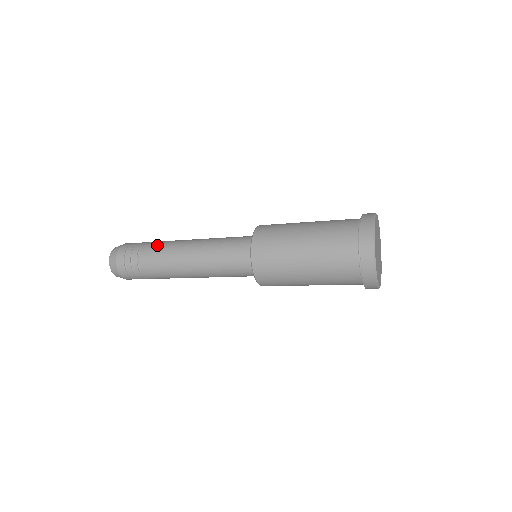
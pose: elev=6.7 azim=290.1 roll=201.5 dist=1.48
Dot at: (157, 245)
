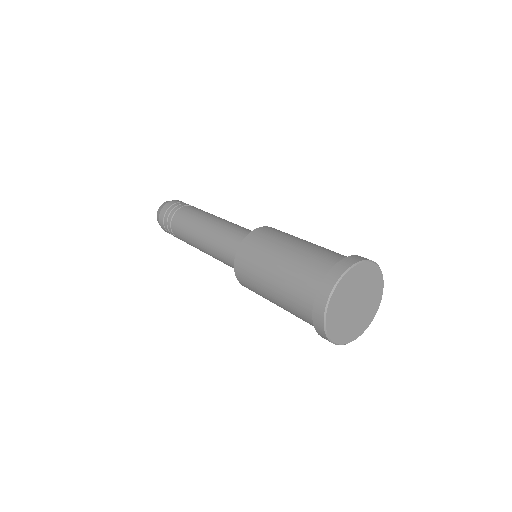
Dot at: (192, 210)
